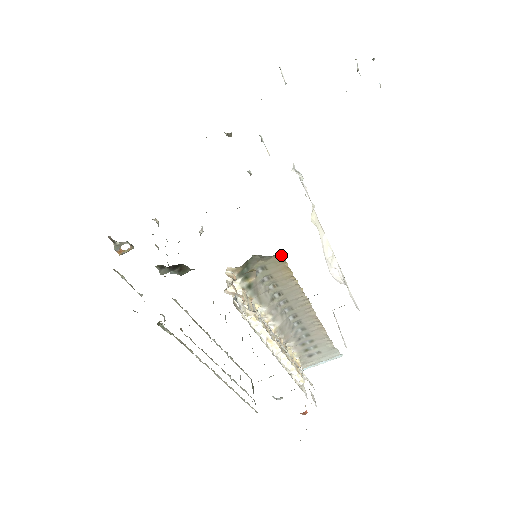
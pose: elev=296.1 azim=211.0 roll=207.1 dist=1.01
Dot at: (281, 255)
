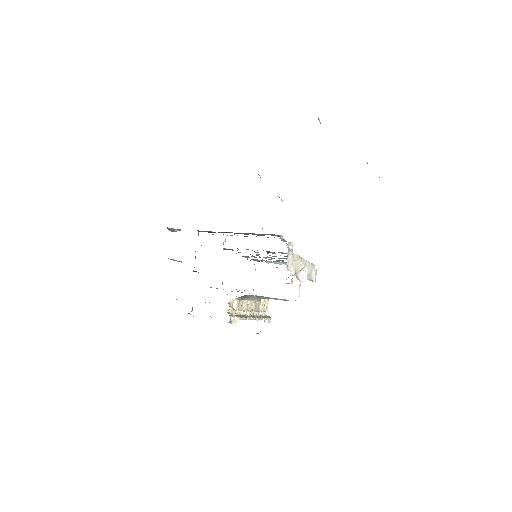
Dot at: (262, 296)
